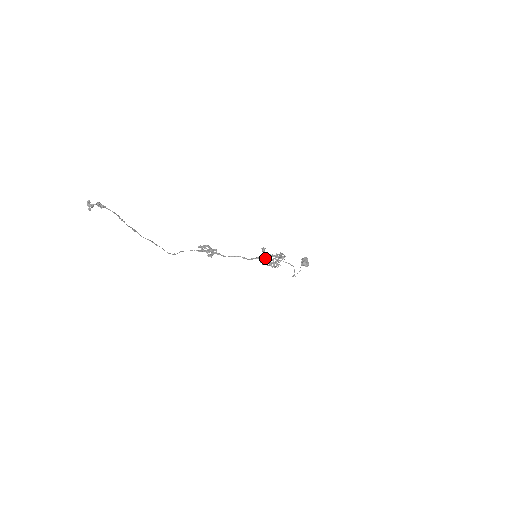
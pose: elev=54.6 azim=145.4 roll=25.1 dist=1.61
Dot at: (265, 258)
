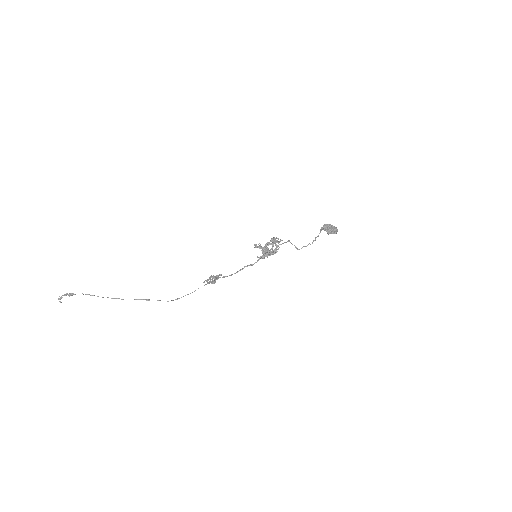
Dot at: (262, 252)
